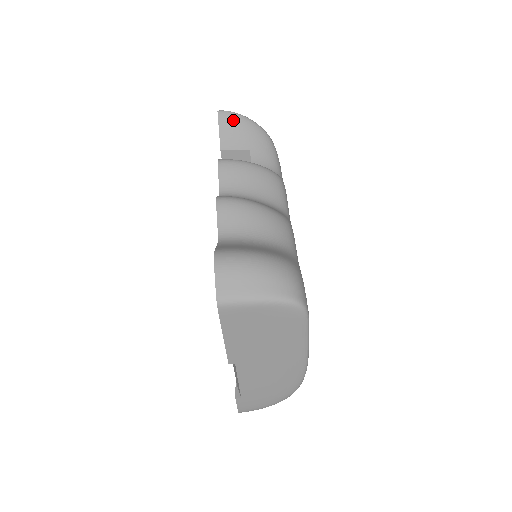
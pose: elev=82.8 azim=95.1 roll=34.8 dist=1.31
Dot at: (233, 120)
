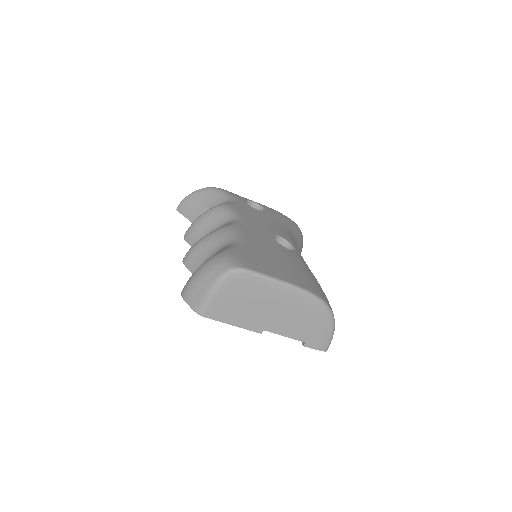
Dot at: (185, 204)
